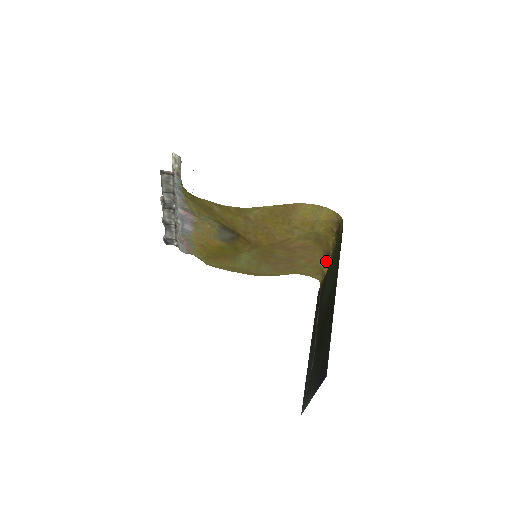
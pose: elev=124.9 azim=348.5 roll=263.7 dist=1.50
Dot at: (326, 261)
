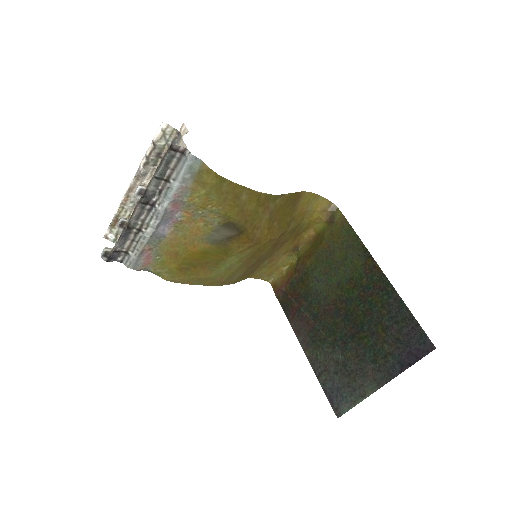
Dot at: (288, 257)
